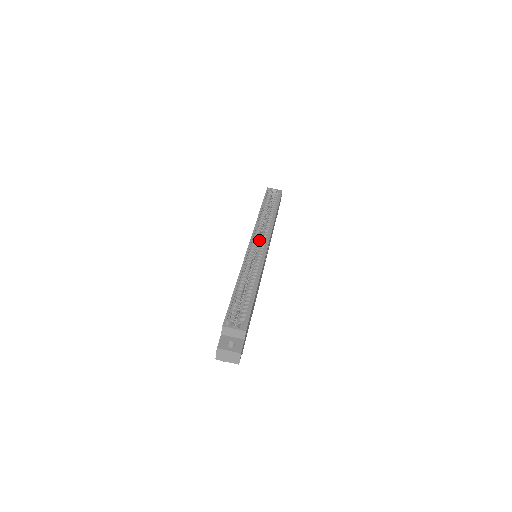
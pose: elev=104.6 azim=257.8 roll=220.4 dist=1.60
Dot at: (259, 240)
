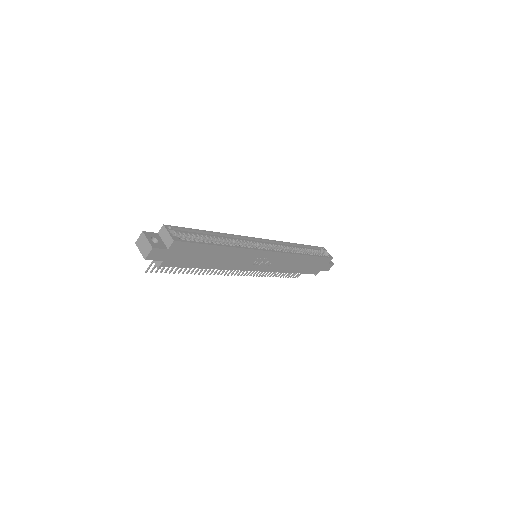
Dot at: occluded
